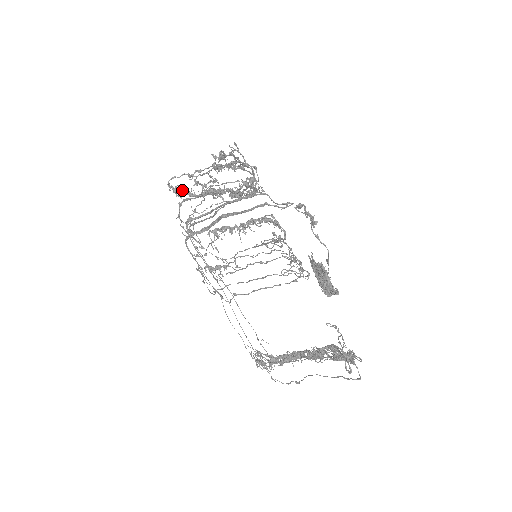
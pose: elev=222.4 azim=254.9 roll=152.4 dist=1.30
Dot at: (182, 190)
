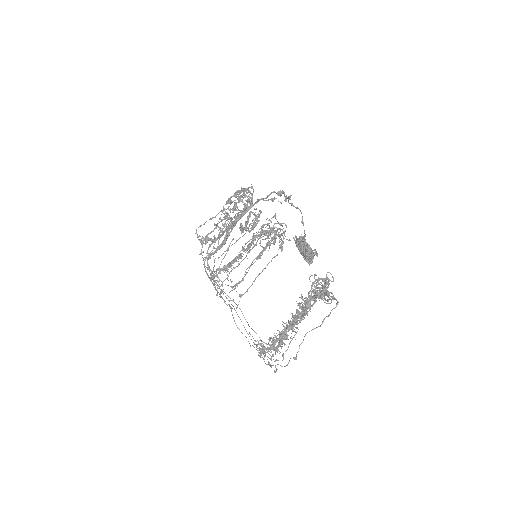
Dot at: occluded
